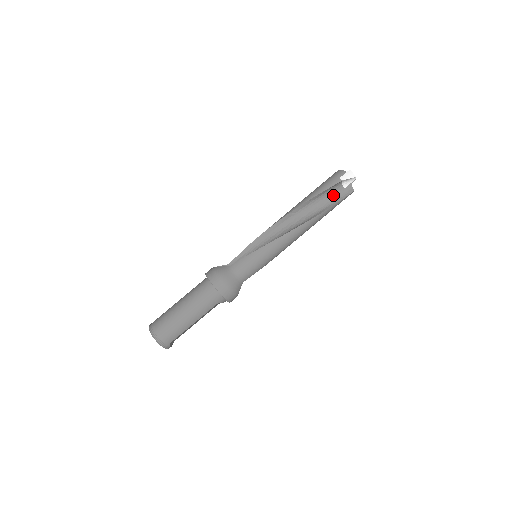
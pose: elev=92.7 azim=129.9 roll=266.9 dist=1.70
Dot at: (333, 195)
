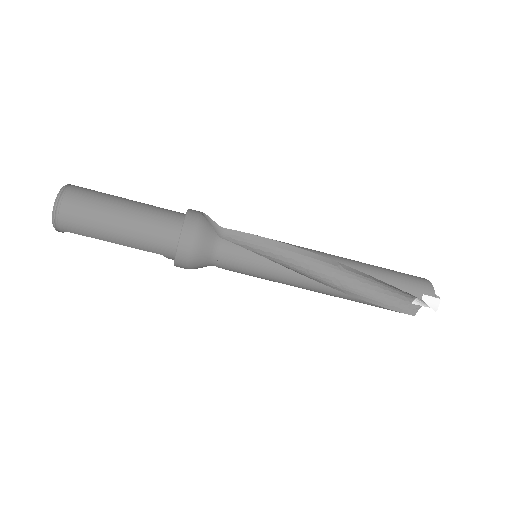
Dot at: (394, 296)
